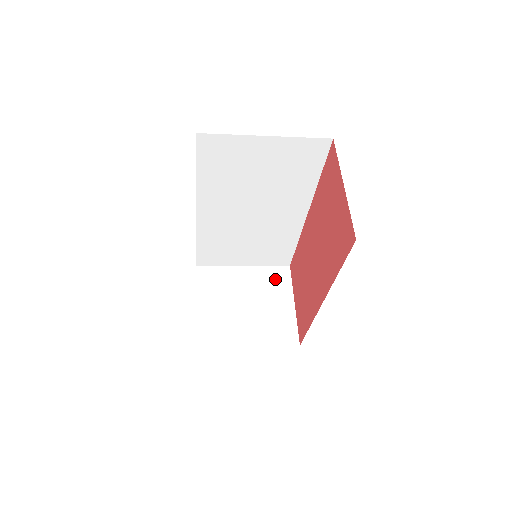
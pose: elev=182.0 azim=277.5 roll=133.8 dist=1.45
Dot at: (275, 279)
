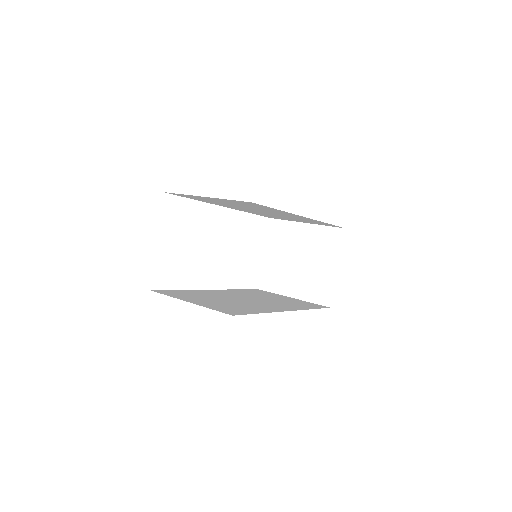
Dot at: (328, 240)
